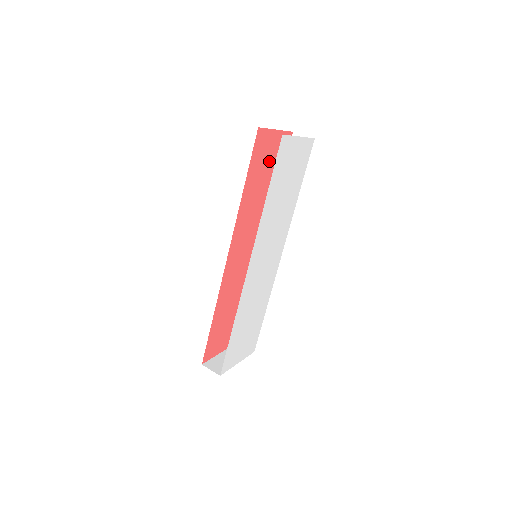
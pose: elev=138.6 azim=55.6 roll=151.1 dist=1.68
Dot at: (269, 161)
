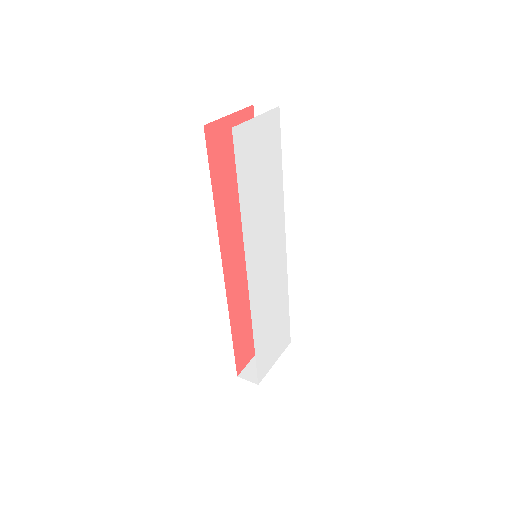
Dot at: occluded
